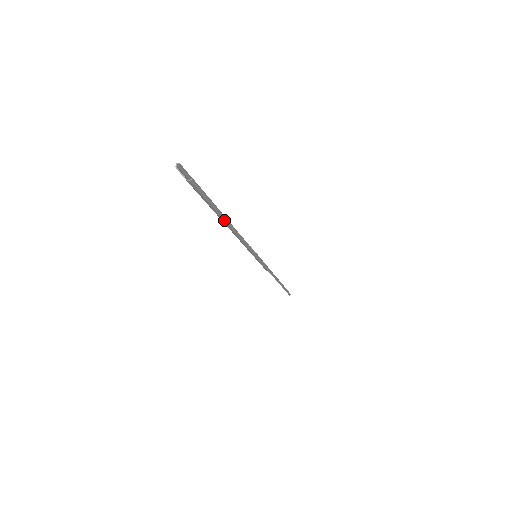
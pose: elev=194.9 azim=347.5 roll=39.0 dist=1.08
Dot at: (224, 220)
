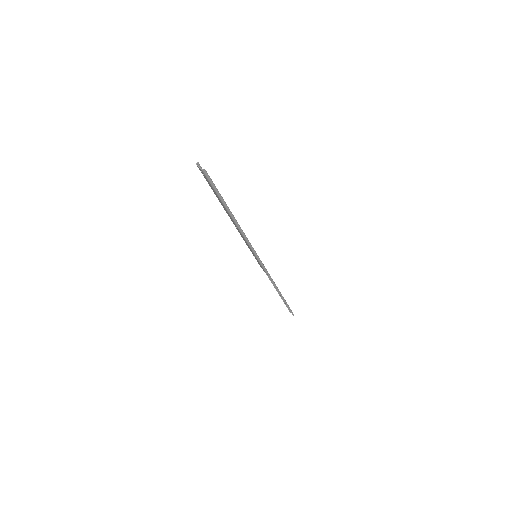
Dot at: (227, 208)
